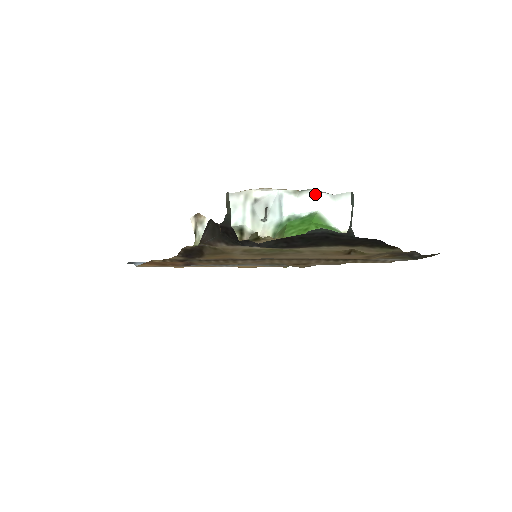
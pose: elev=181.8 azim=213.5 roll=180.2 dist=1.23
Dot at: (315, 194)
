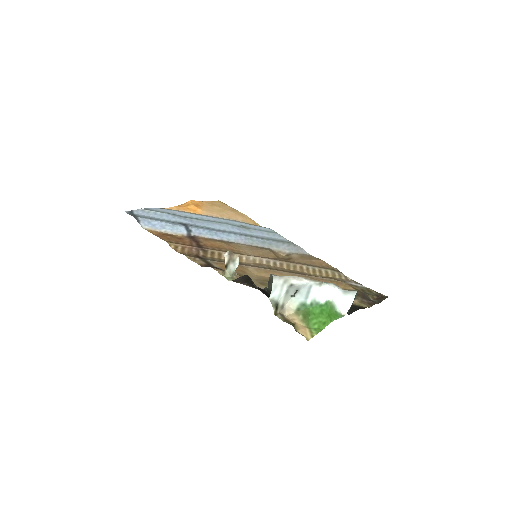
Dot at: (334, 289)
